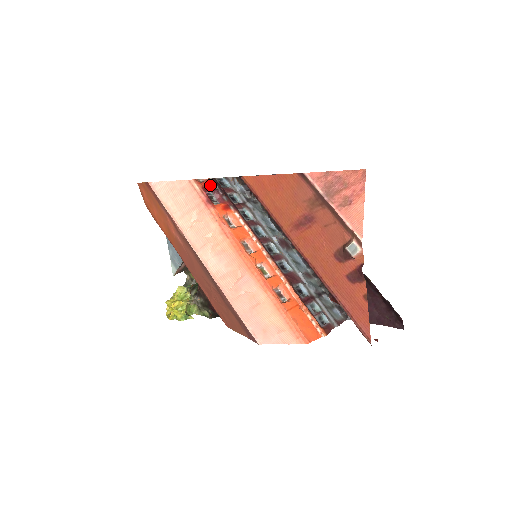
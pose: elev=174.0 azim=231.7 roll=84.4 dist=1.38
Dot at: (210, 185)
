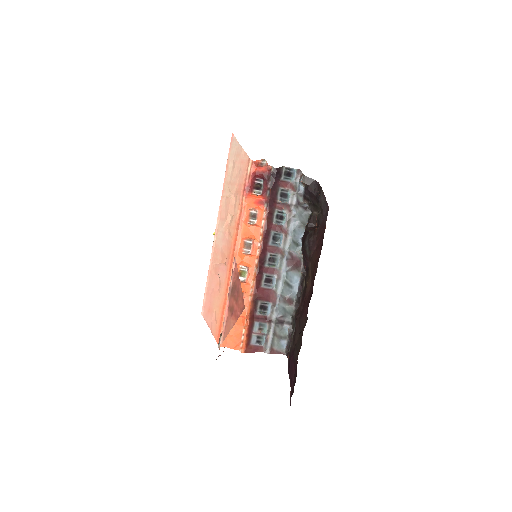
Dot at: (265, 173)
